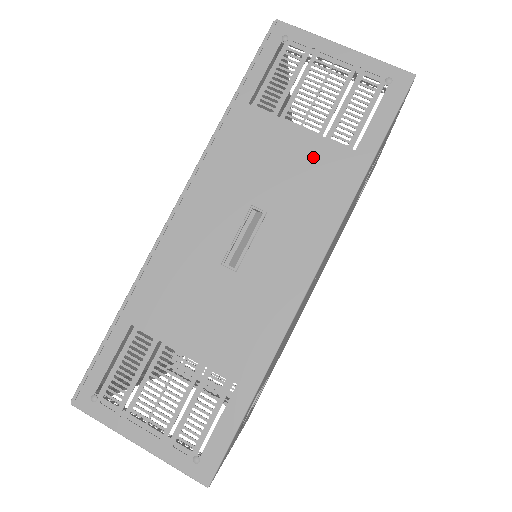
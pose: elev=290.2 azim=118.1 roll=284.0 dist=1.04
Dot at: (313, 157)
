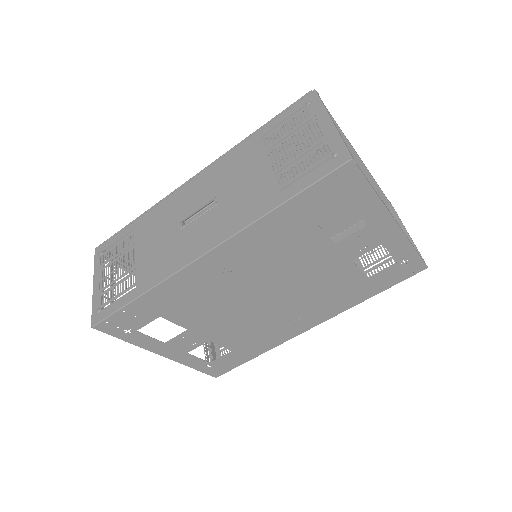
Dot at: (260, 184)
